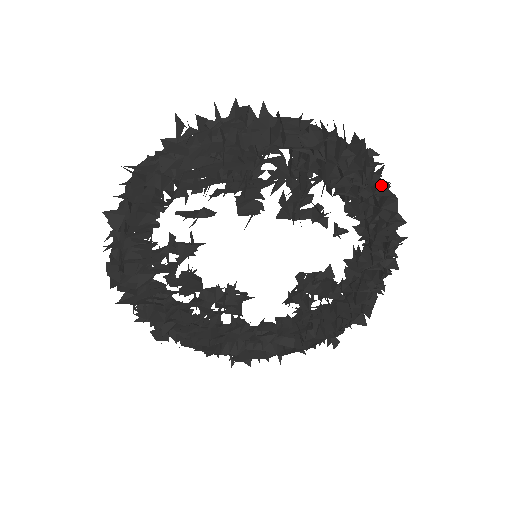
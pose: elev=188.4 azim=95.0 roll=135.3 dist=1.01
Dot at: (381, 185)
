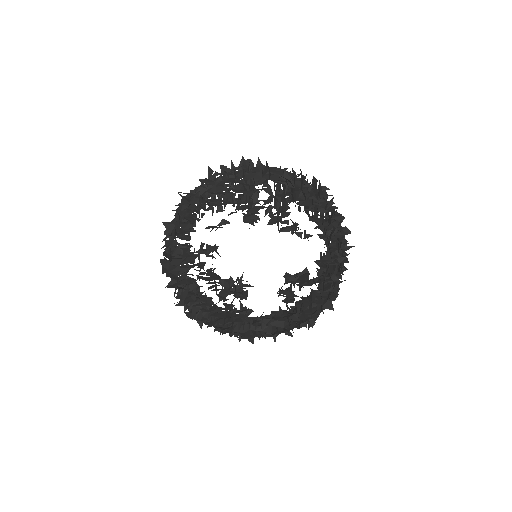
Dot at: occluded
